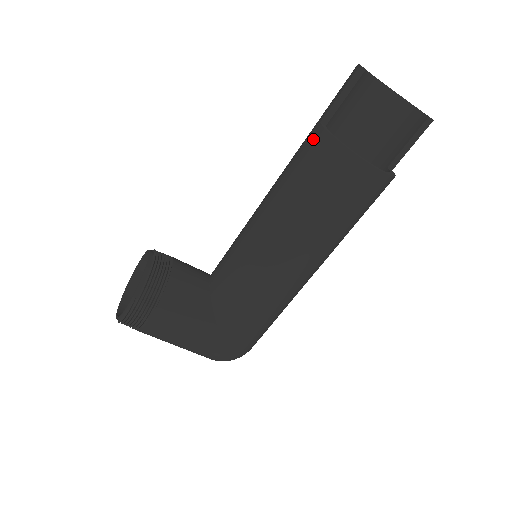
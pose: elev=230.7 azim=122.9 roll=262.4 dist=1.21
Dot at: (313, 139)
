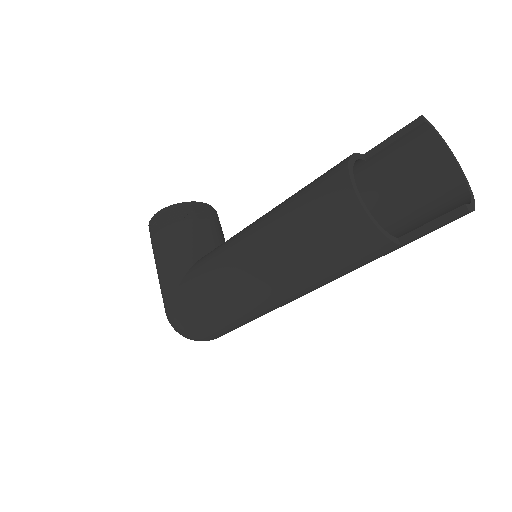
Dot at: occluded
